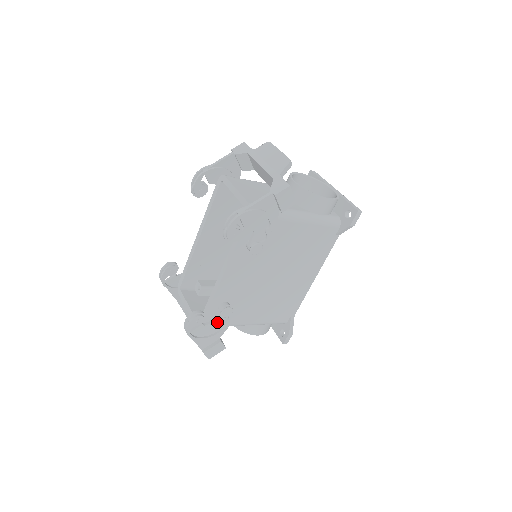
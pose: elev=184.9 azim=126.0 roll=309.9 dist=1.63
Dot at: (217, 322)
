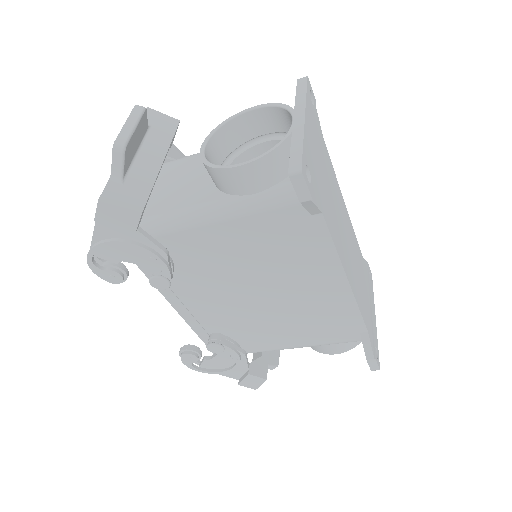
Dot at: (222, 355)
